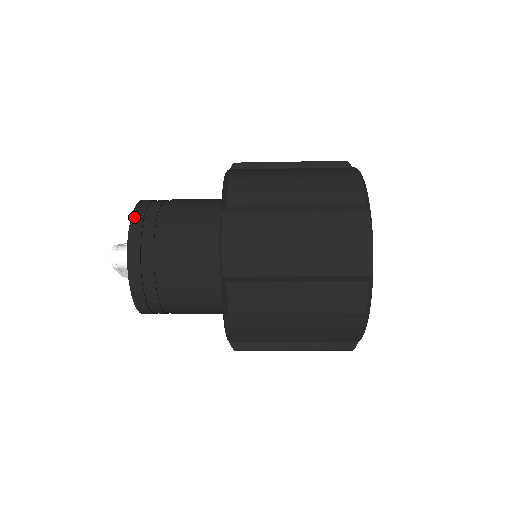
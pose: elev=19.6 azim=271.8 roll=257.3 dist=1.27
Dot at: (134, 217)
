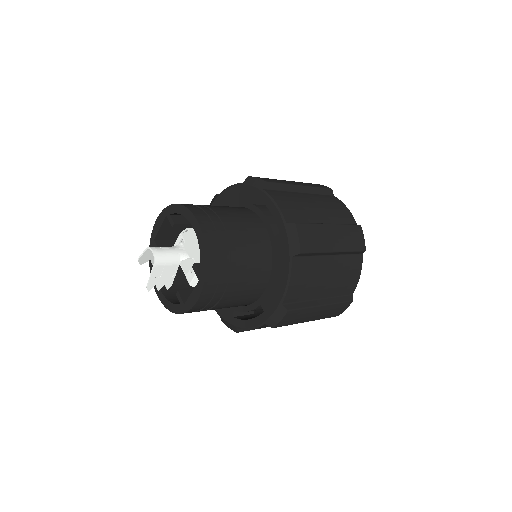
Dot at: (184, 204)
